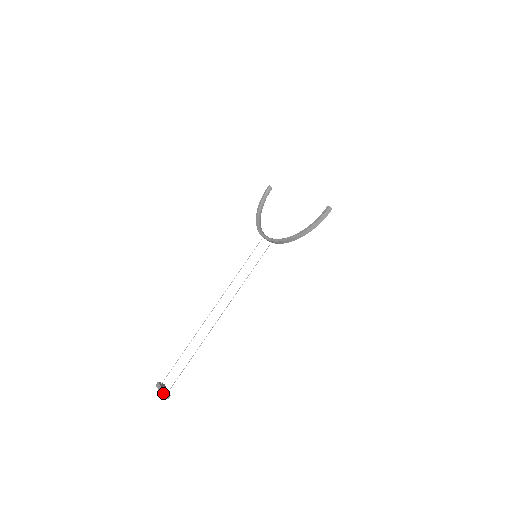
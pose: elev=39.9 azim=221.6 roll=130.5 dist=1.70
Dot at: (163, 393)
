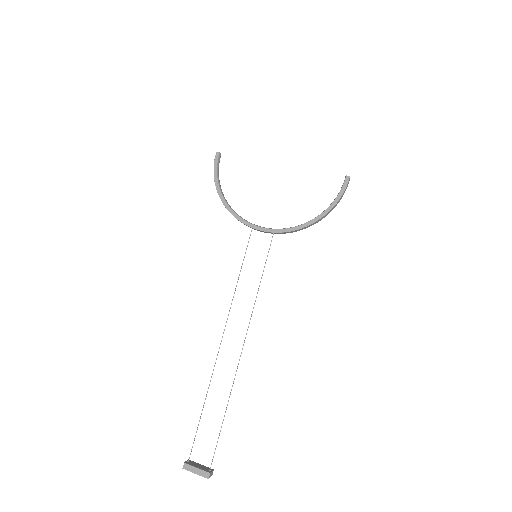
Dot at: (207, 474)
